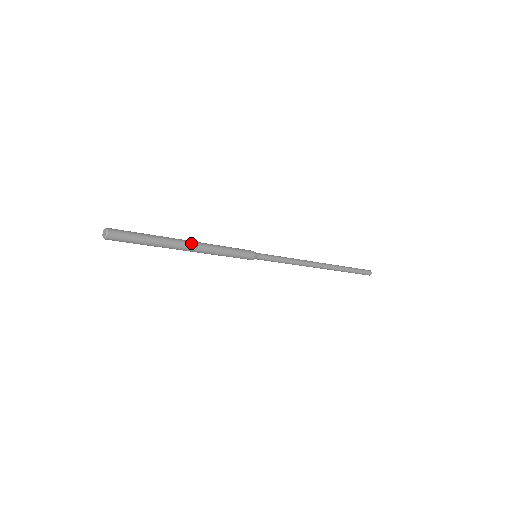
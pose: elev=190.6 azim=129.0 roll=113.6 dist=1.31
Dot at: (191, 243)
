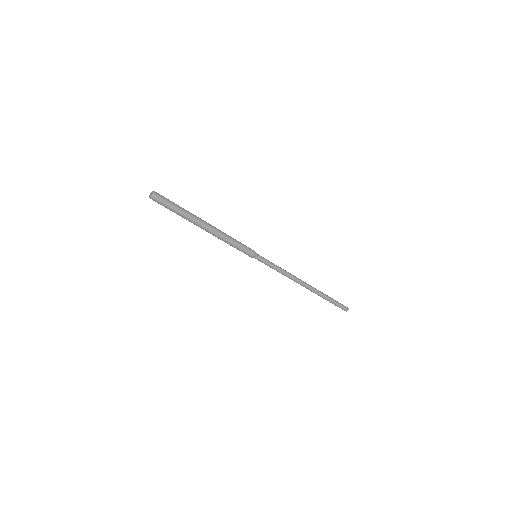
Dot at: (208, 224)
